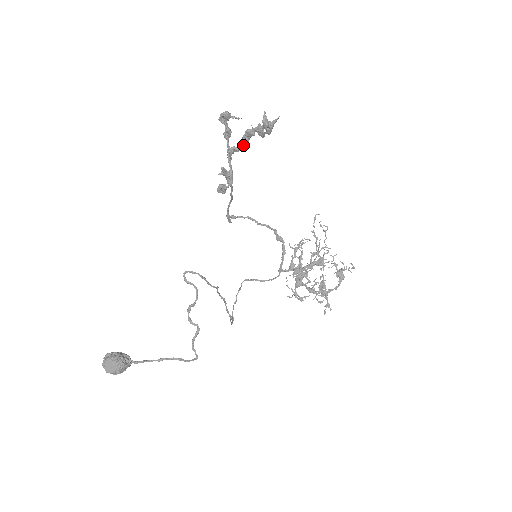
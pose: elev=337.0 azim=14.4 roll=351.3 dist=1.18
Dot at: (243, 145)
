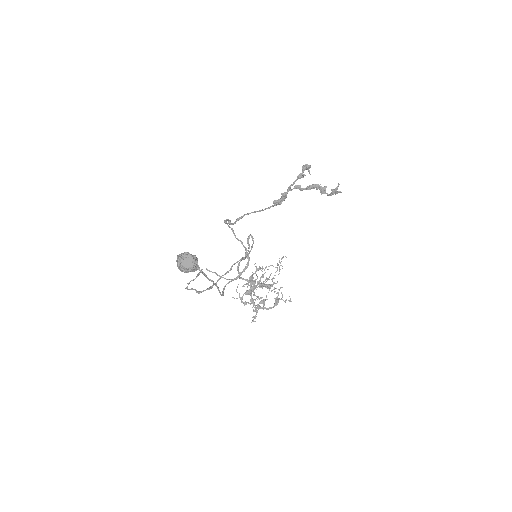
Dot at: (306, 189)
